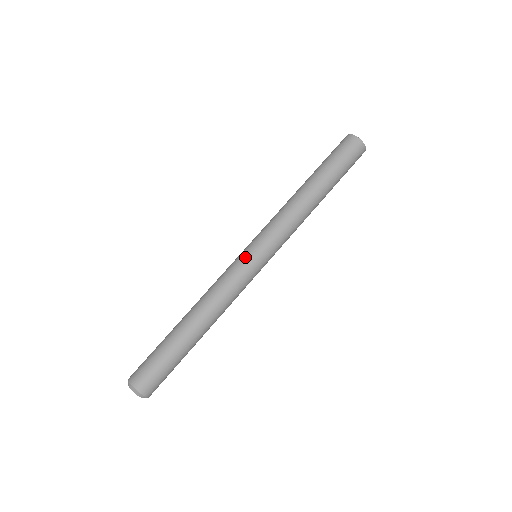
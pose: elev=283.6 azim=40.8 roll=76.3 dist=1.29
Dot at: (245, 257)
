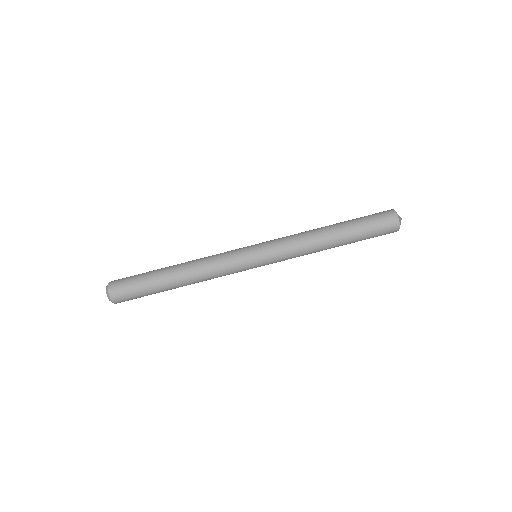
Dot at: (245, 248)
